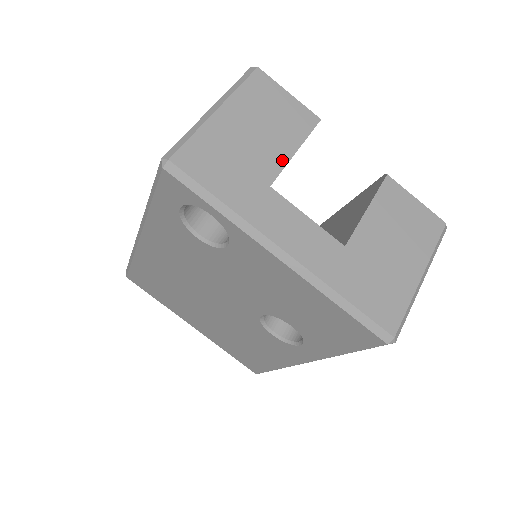
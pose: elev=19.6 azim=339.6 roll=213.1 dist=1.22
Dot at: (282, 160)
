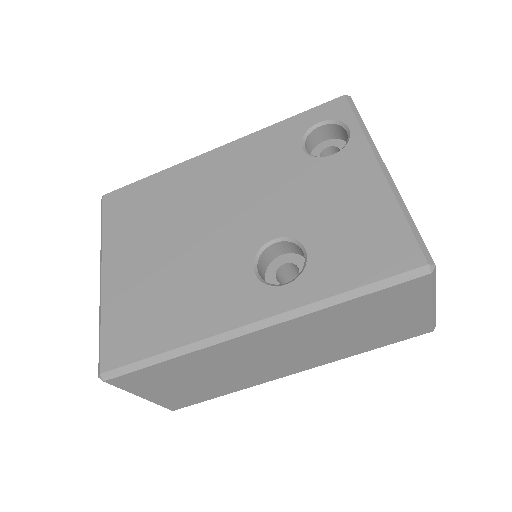
Dot at: occluded
